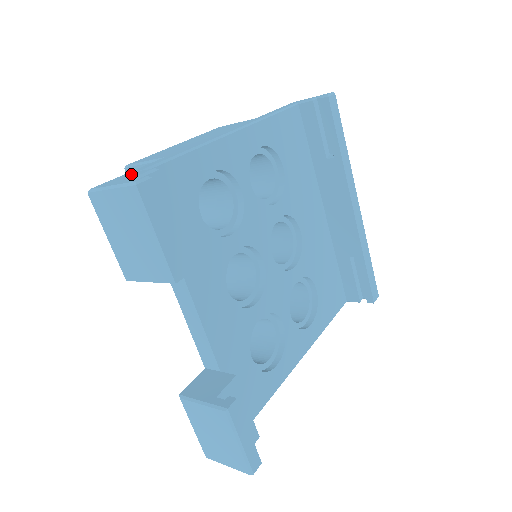
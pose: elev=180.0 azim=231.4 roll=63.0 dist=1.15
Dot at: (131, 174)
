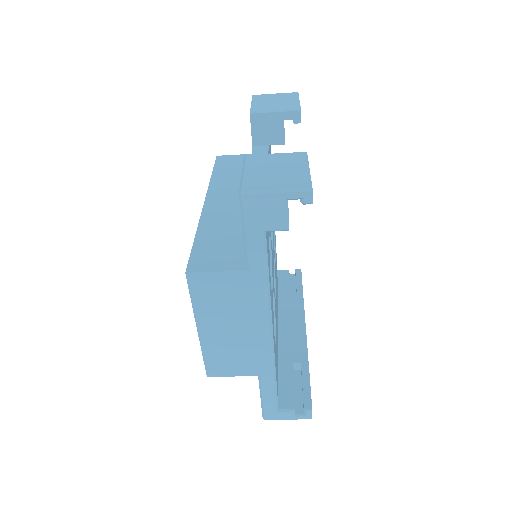
Dot at: occluded
